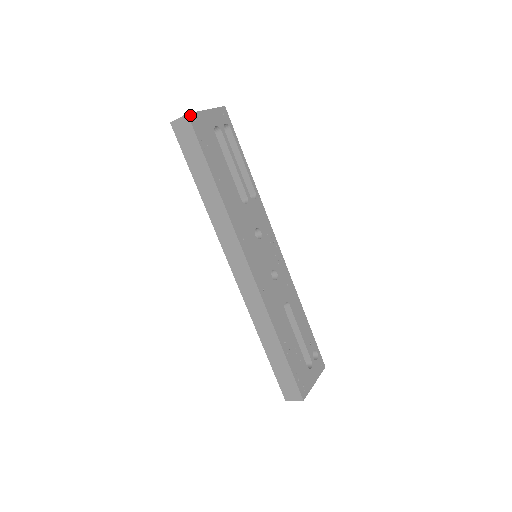
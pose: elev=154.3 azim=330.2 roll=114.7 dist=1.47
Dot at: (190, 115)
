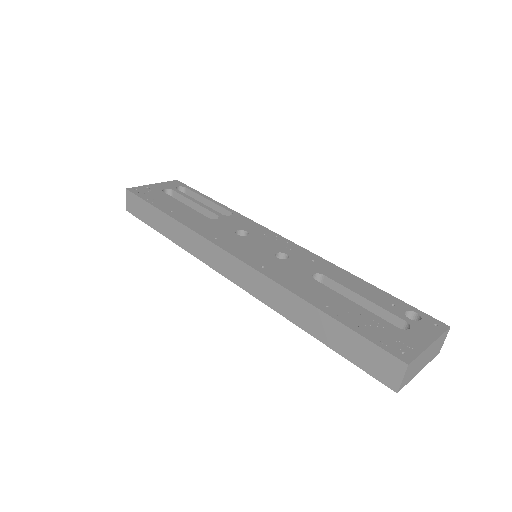
Dot at: (129, 189)
